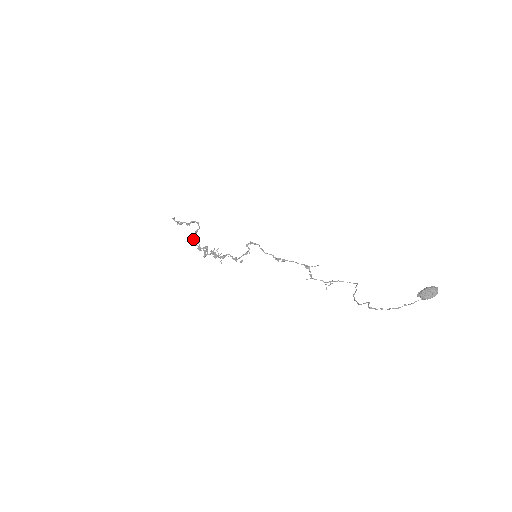
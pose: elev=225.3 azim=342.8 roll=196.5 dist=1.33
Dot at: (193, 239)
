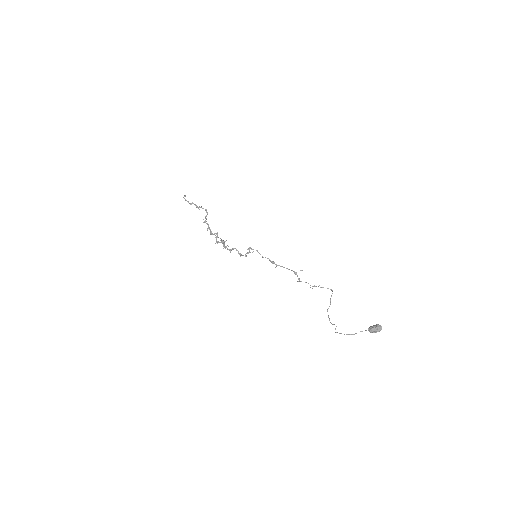
Dot at: occluded
